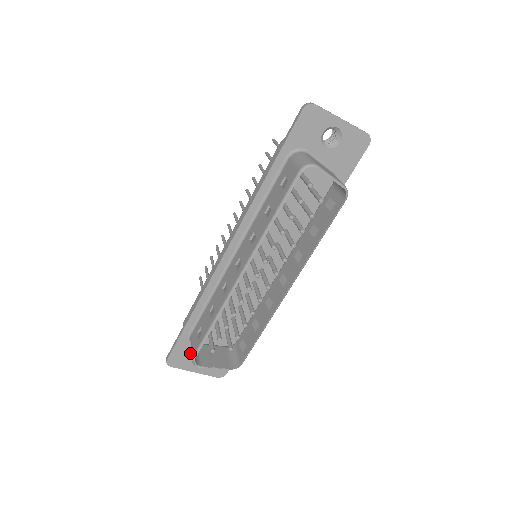
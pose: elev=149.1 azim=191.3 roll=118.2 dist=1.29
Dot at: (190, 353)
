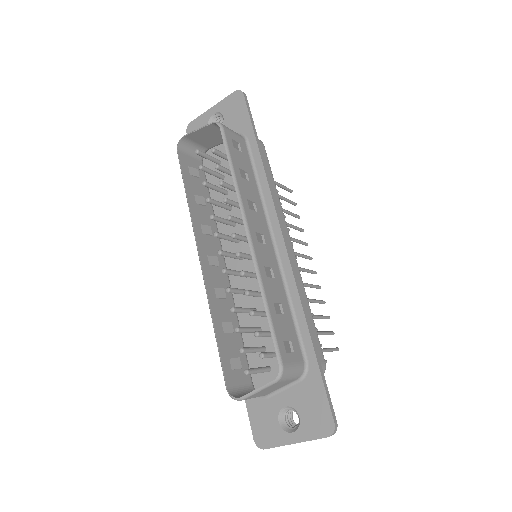
Dot at: (269, 414)
